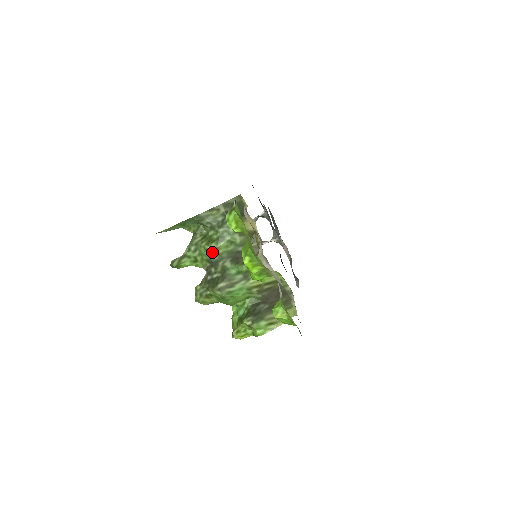
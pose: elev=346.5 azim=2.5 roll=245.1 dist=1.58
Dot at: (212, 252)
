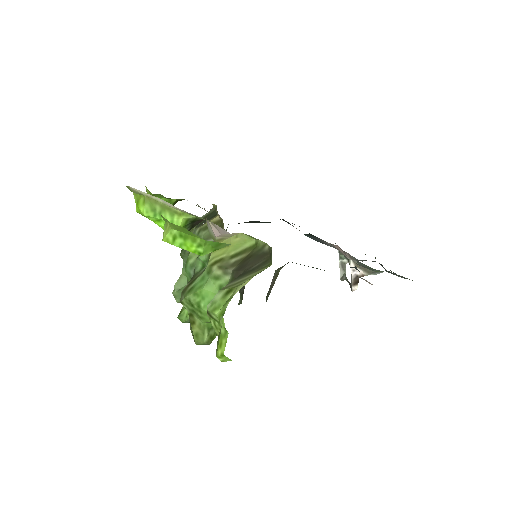
Dot at: (187, 267)
